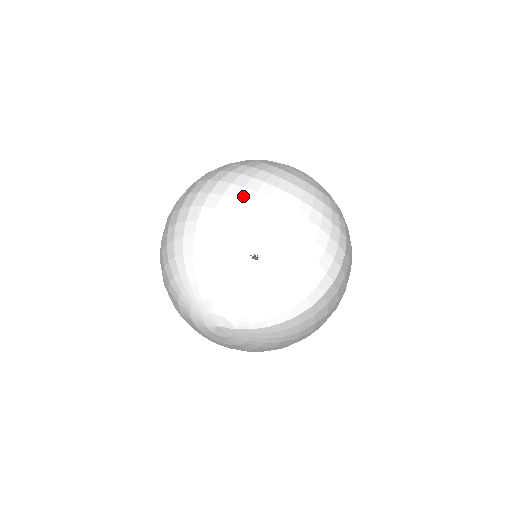
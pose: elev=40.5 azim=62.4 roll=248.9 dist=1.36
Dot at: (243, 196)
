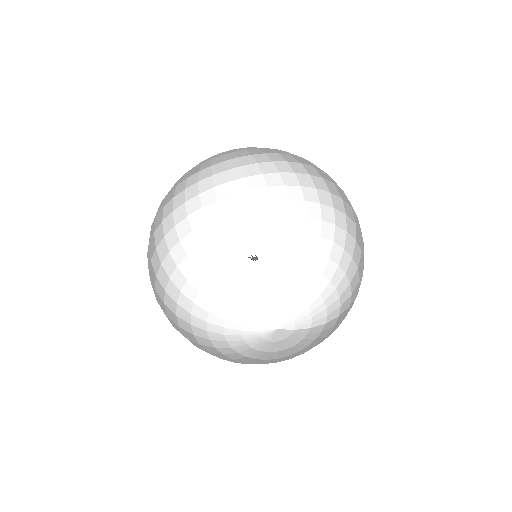
Dot at: (272, 182)
